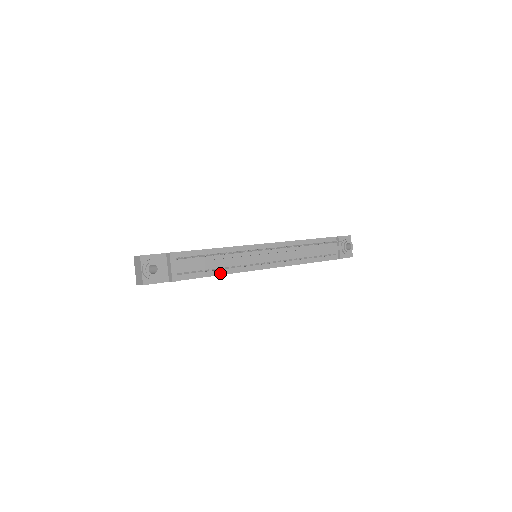
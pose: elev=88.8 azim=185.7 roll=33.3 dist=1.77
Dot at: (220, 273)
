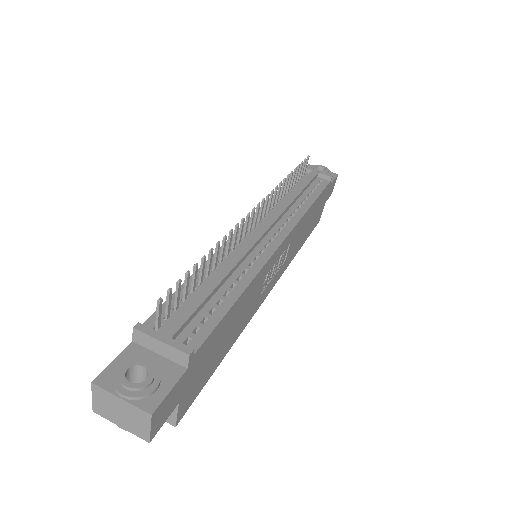
Dot at: (240, 290)
